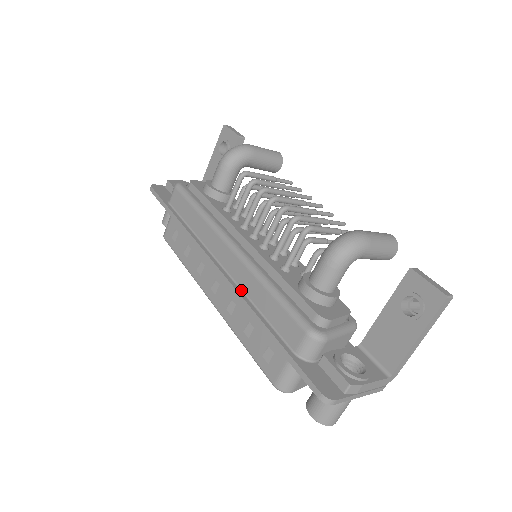
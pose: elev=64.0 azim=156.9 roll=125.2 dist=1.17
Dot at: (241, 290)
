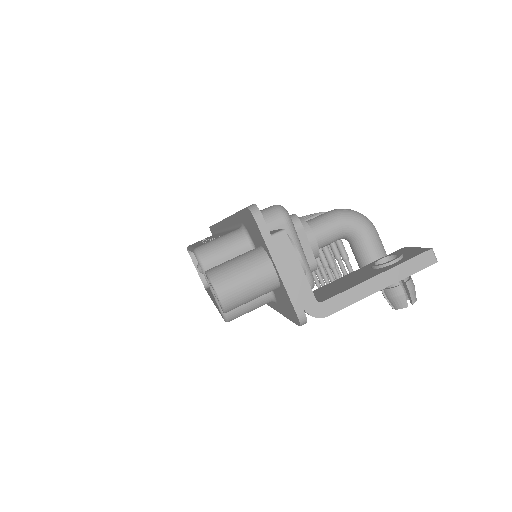
Dot at: occluded
